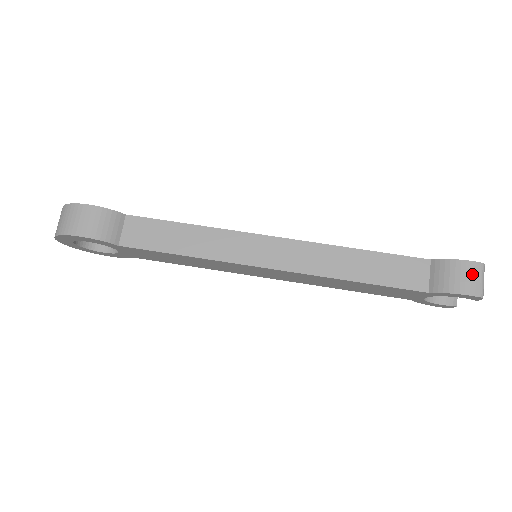
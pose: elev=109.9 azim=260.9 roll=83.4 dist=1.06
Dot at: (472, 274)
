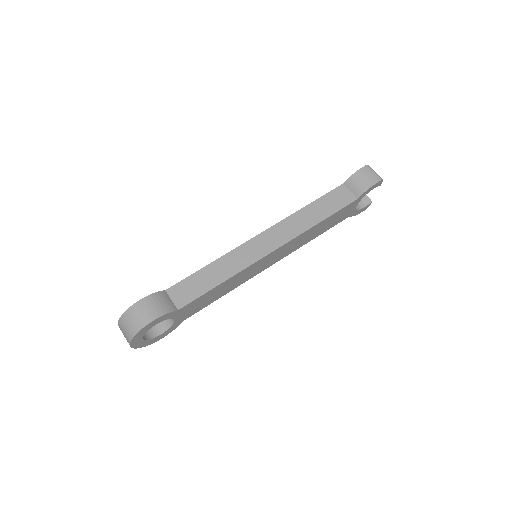
Dot at: (368, 173)
